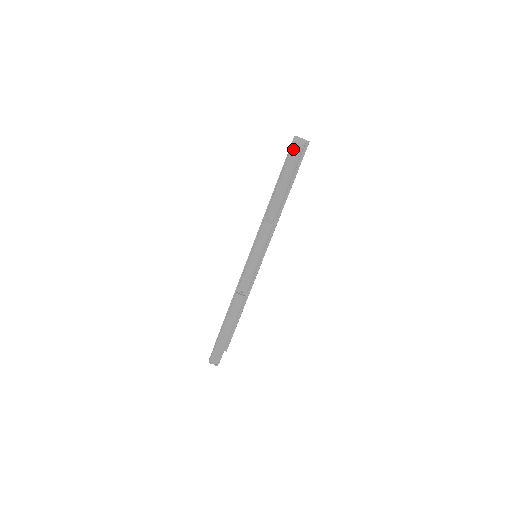
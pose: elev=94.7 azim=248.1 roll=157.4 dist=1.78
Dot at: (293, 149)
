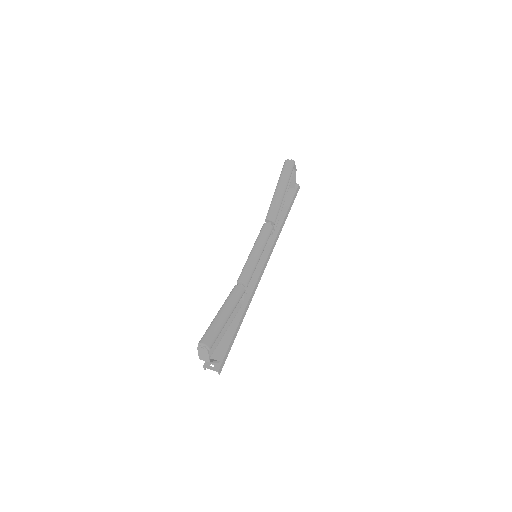
Dot at: (286, 162)
